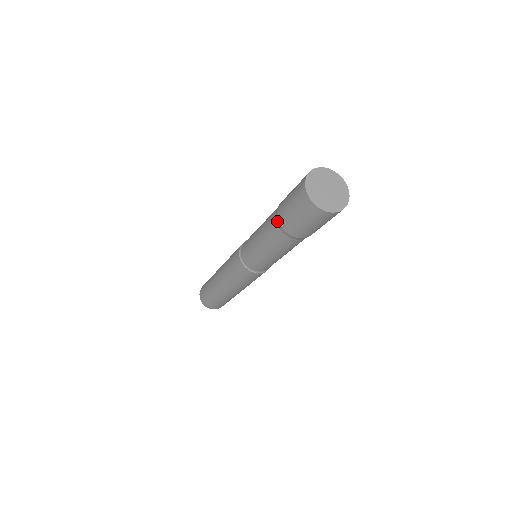
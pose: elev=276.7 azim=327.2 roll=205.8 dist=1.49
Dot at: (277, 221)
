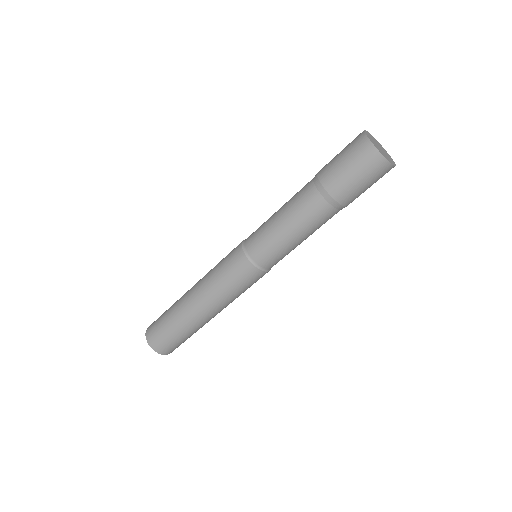
Dot at: (323, 192)
